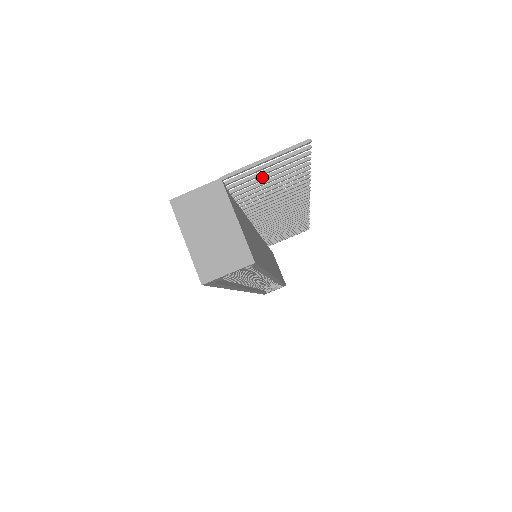
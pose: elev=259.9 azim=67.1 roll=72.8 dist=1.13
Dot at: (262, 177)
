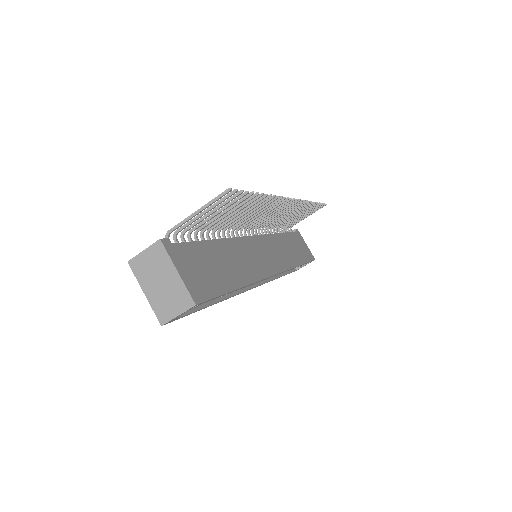
Dot at: (212, 215)
